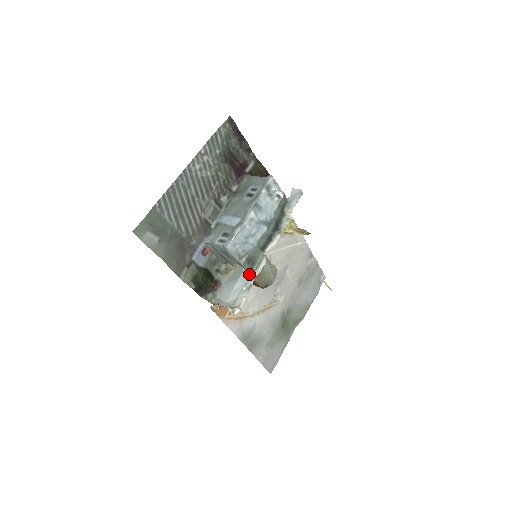
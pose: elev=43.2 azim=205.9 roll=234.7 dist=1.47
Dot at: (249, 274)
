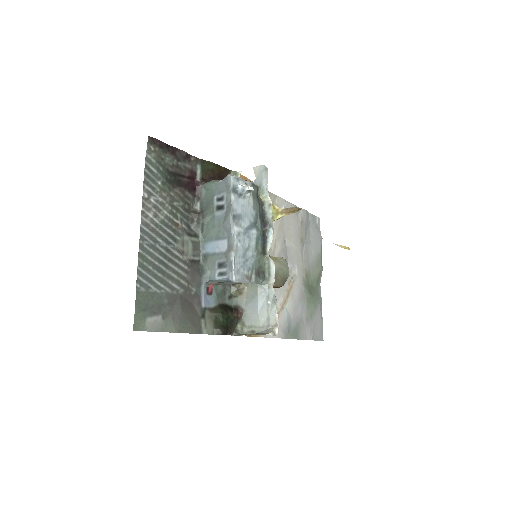
Dot at: (265, 285)
